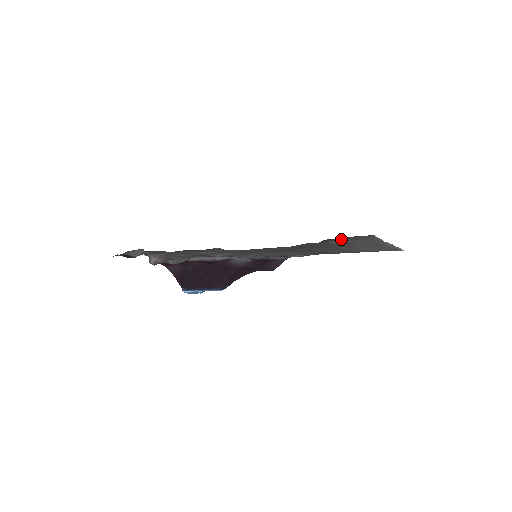
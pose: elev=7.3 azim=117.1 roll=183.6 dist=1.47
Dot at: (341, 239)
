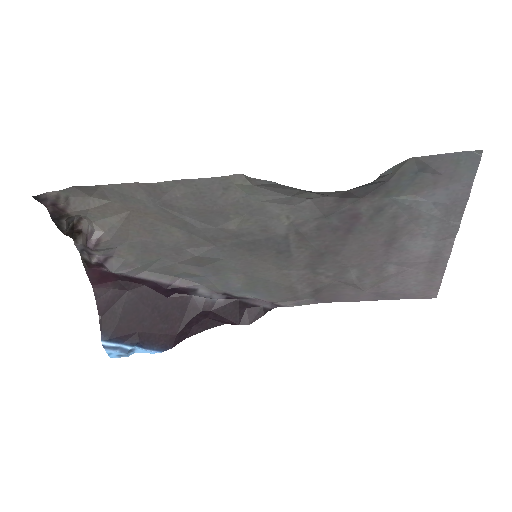
Dot at: (418, 182)
